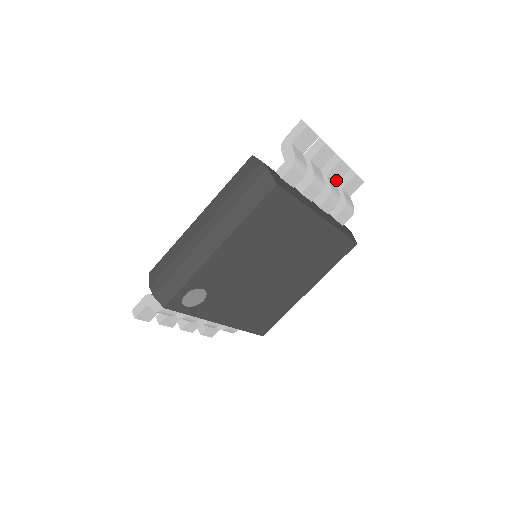
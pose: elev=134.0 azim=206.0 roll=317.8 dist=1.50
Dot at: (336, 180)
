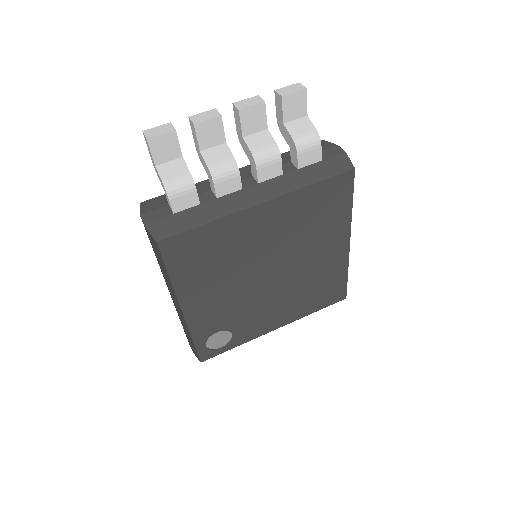
Dot at: (262, 127)
